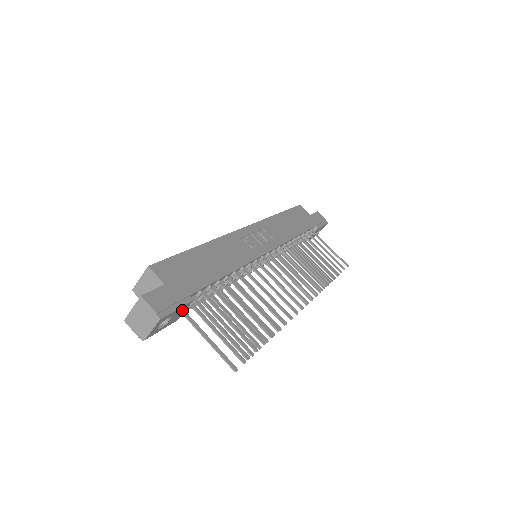
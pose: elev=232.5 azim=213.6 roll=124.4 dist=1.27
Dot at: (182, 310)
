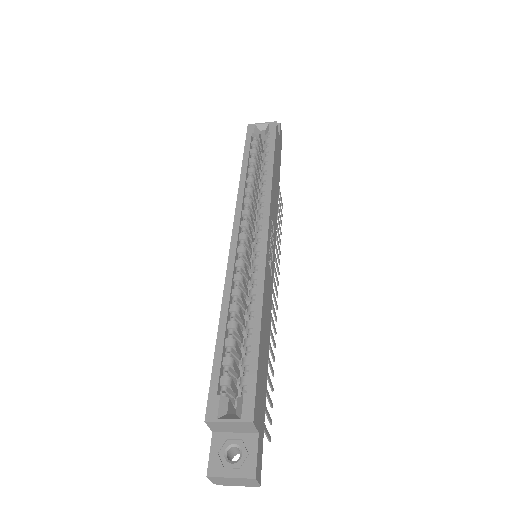
Dot at: occluded
